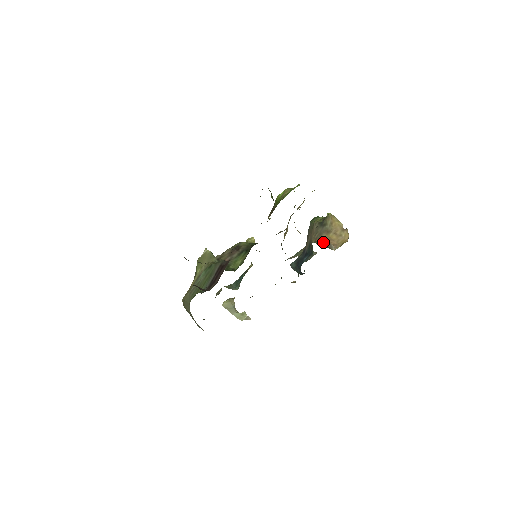
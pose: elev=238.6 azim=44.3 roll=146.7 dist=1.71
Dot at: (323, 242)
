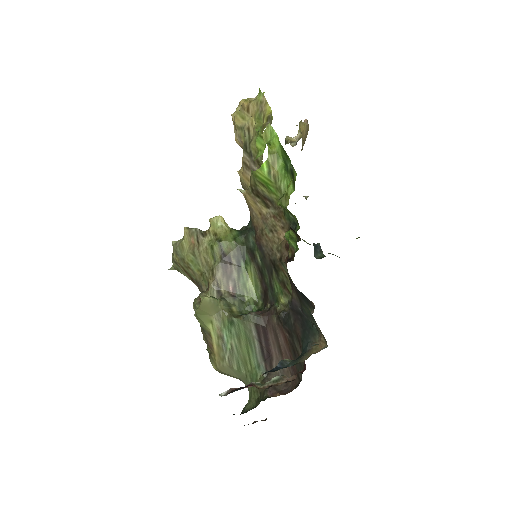
Dot at: occluded
